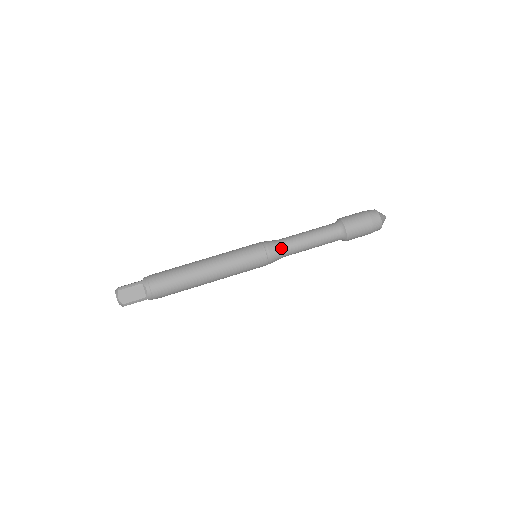
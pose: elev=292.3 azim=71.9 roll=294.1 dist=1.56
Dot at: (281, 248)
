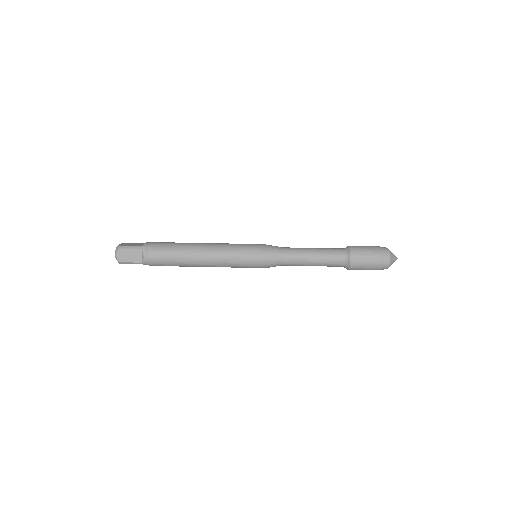
Dot at: (281, 258)
